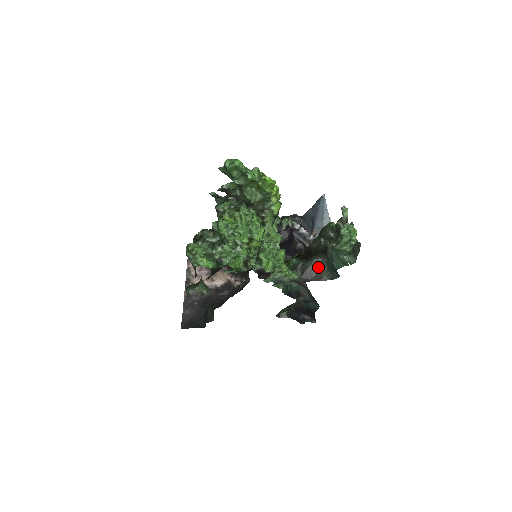
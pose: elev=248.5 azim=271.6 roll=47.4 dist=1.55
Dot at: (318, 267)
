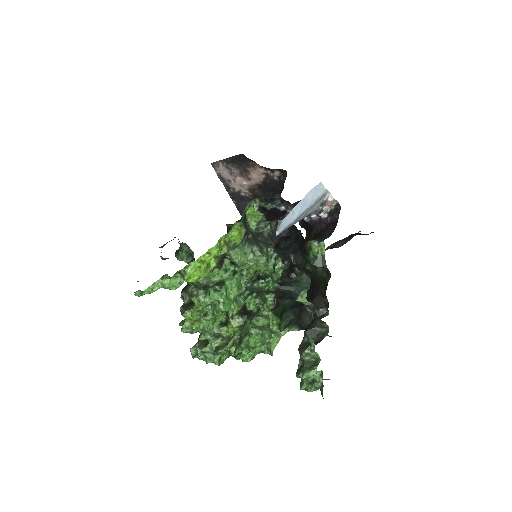
Dot at: occluded
